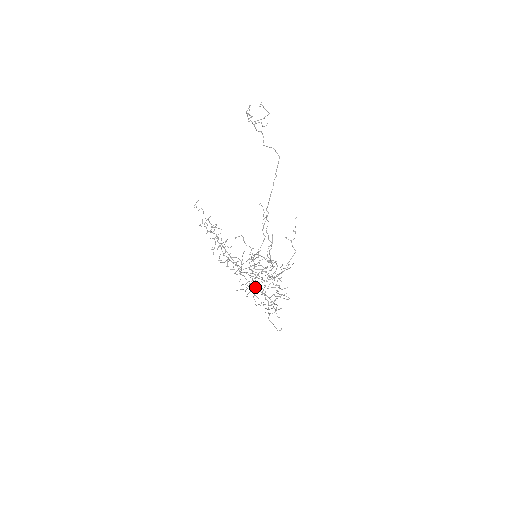
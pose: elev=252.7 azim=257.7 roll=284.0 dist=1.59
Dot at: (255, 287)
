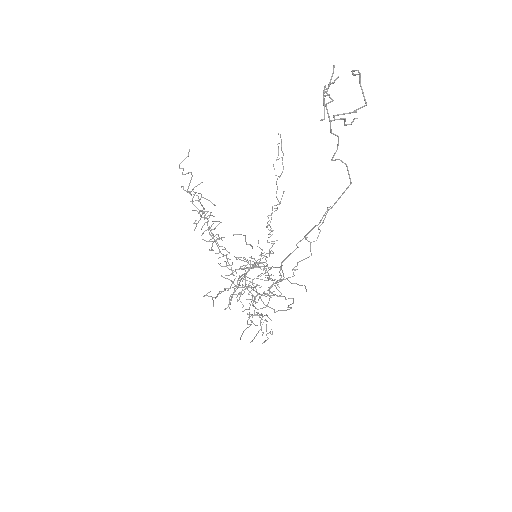
Dot at: occluded
